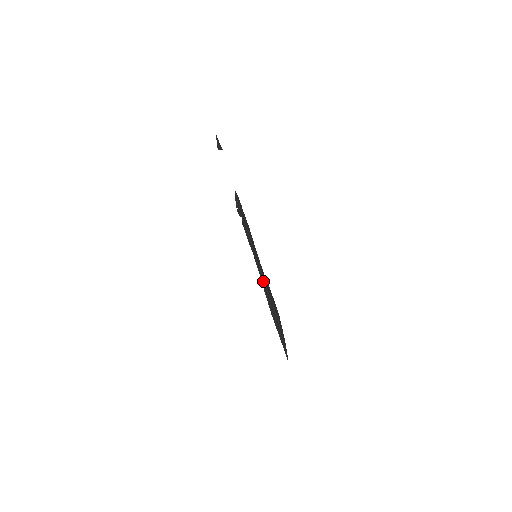
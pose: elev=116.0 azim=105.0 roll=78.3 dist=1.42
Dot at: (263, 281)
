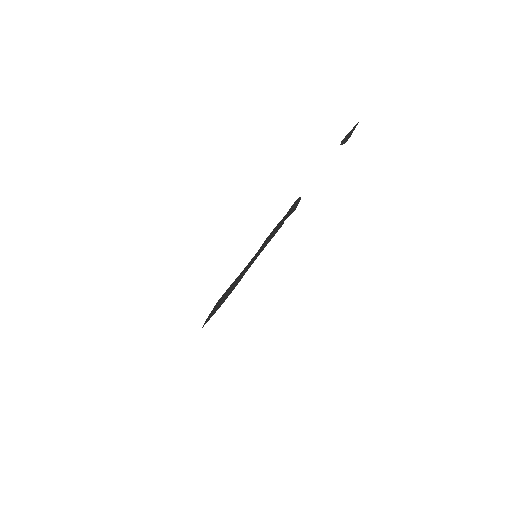
Dot at: (238, 277)
